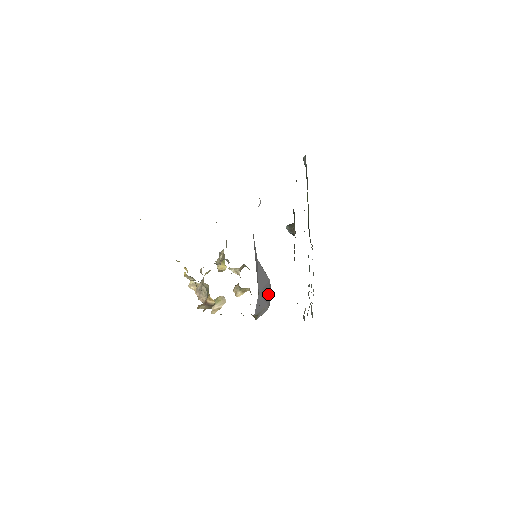
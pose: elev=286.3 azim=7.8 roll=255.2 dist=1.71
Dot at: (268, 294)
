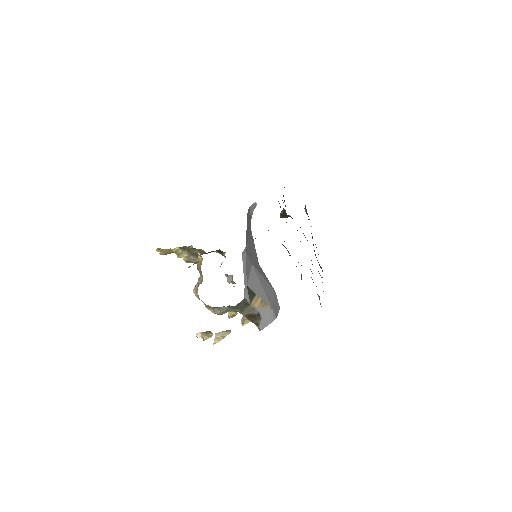
Dot at: (272, 299)
